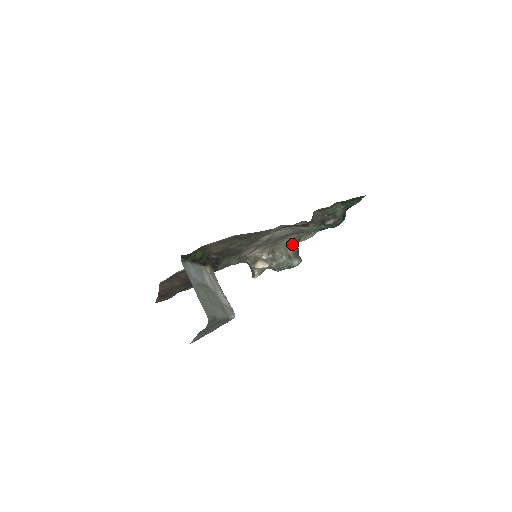
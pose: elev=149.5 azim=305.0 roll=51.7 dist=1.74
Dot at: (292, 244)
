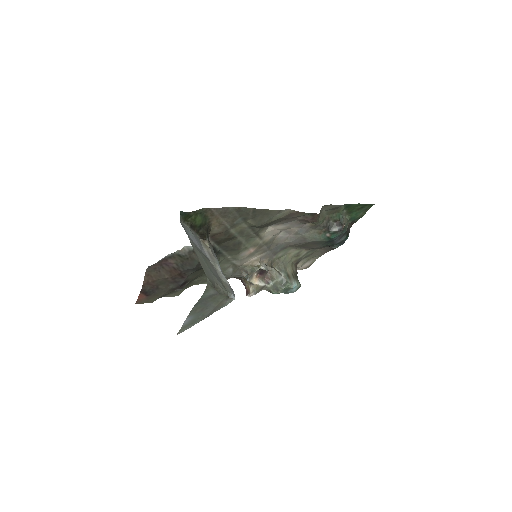
Dot at: (291, 264)
